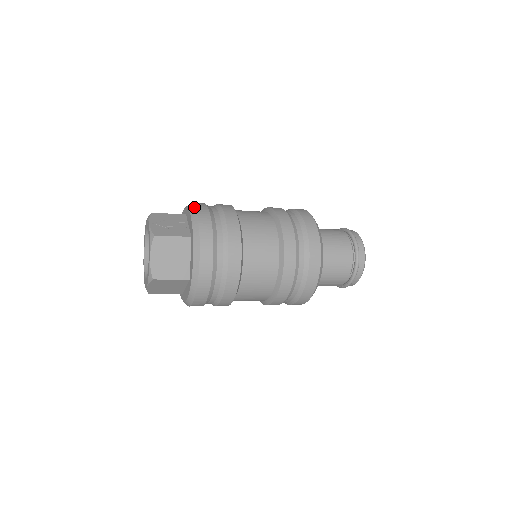
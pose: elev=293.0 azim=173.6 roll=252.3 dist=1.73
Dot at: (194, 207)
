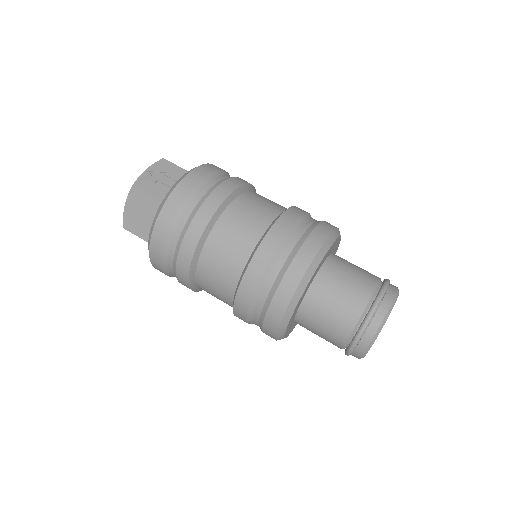
Dot at: (188, 172)
